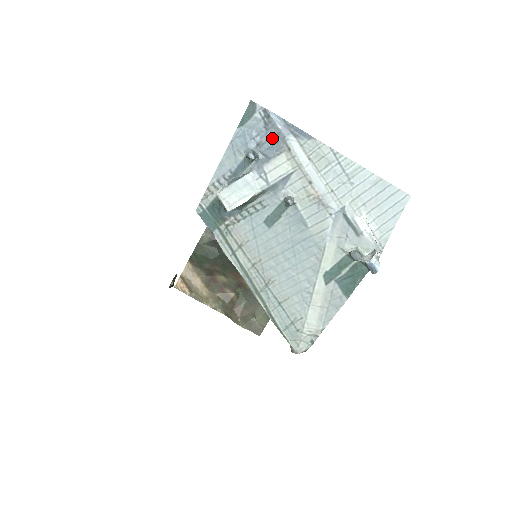
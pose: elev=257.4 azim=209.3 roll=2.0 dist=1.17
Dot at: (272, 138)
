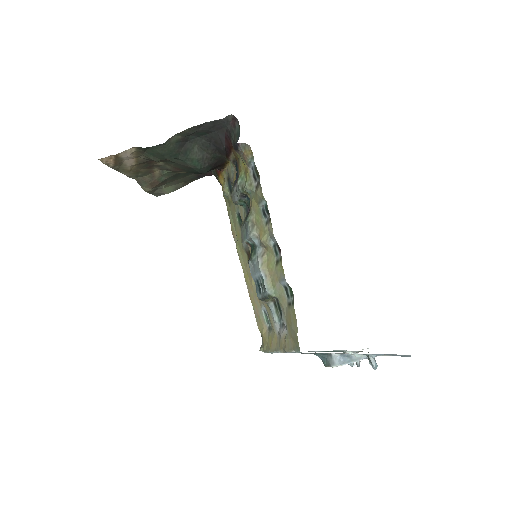
Dot at: (392, 355)
